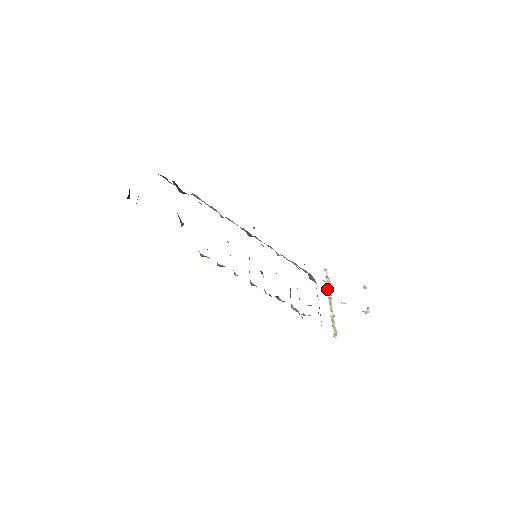
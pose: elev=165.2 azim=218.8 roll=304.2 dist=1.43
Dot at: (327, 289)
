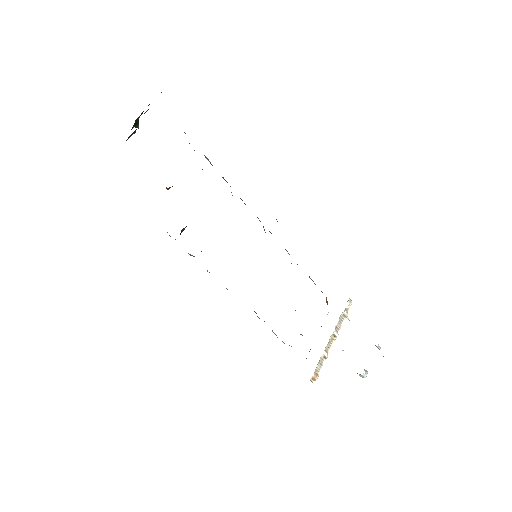
Dot at: (337, 324)
